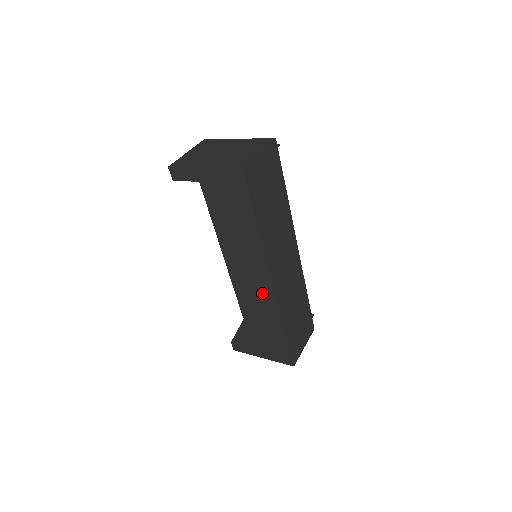
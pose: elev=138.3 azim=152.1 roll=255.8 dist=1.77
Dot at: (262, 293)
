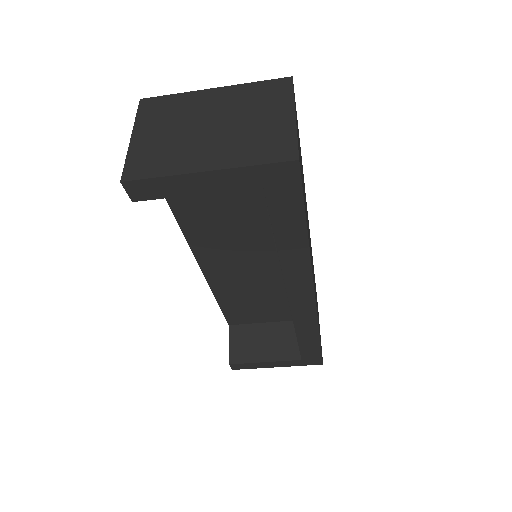
Dot at: (293, 310)
